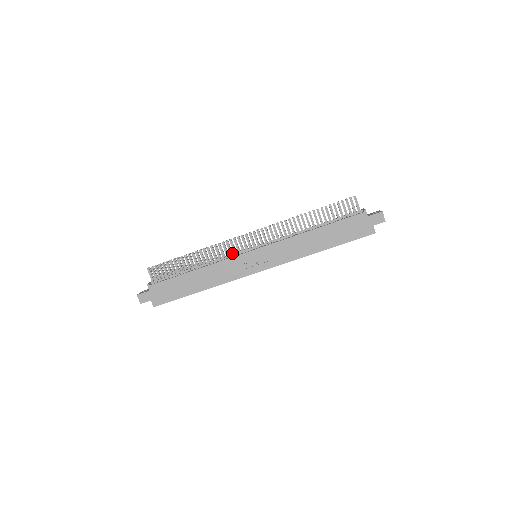
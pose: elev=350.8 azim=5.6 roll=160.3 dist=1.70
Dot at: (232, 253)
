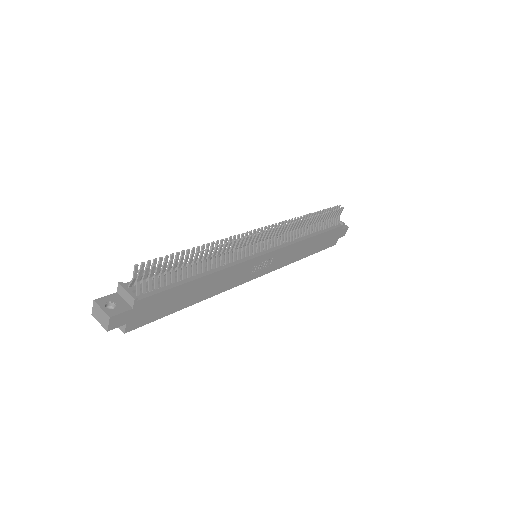
Dot at: occluded
